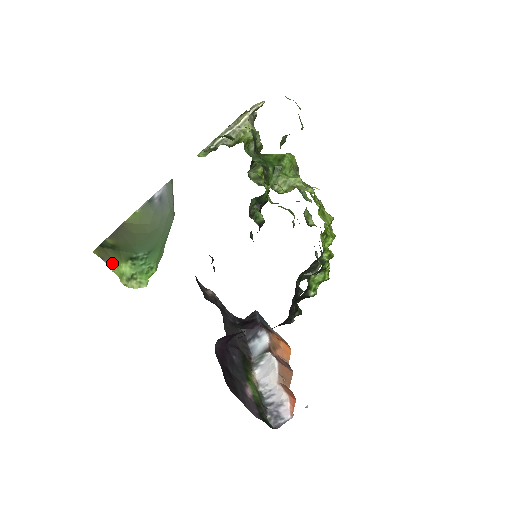
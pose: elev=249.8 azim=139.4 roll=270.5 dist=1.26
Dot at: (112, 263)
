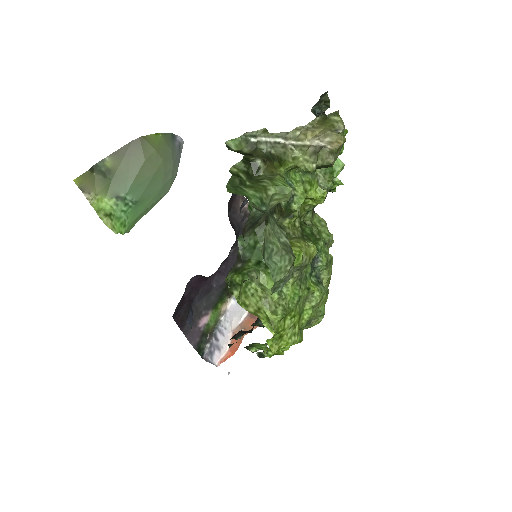
Dot at: (93, 195)
